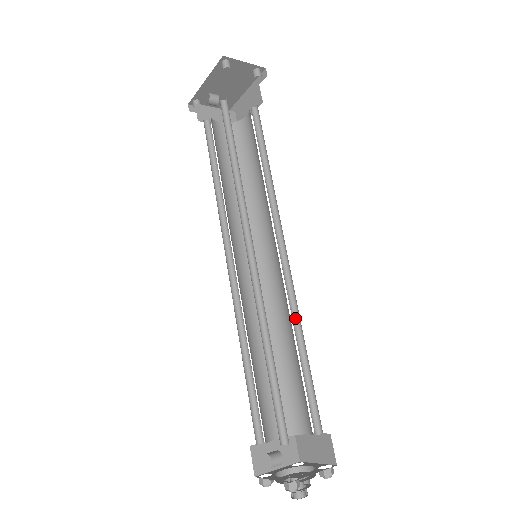
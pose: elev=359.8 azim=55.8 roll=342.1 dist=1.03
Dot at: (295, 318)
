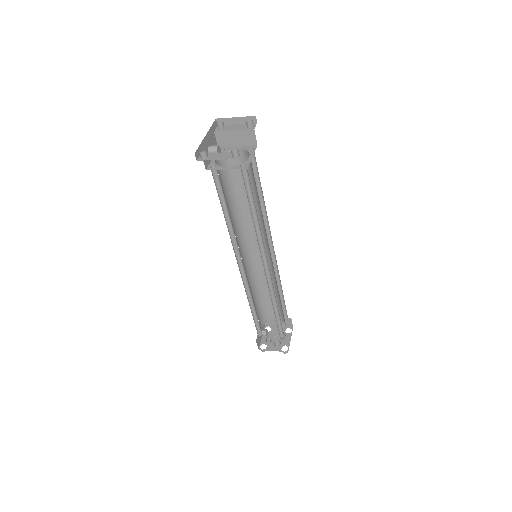
Dot at: occluded
